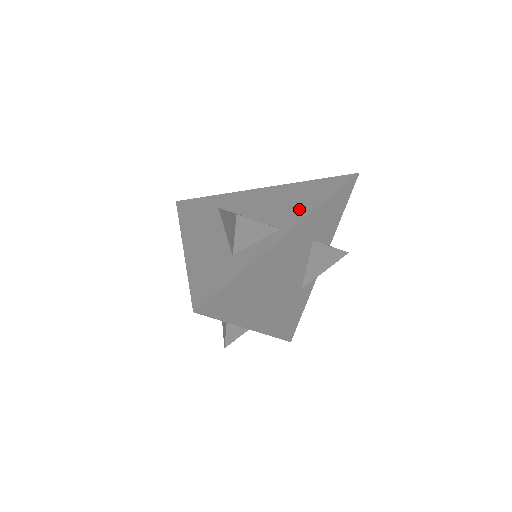
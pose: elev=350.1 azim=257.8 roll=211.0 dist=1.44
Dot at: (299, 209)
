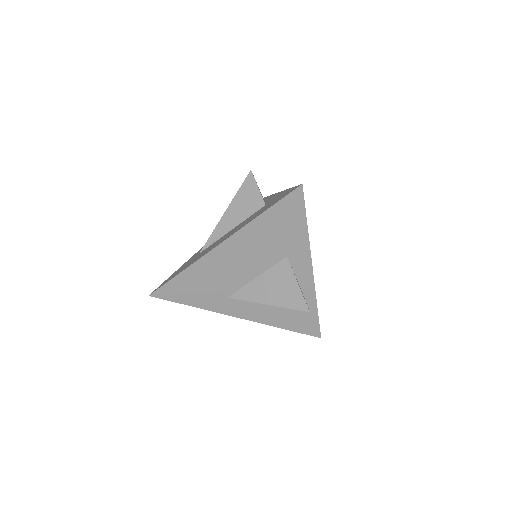
Dot at: occluded
